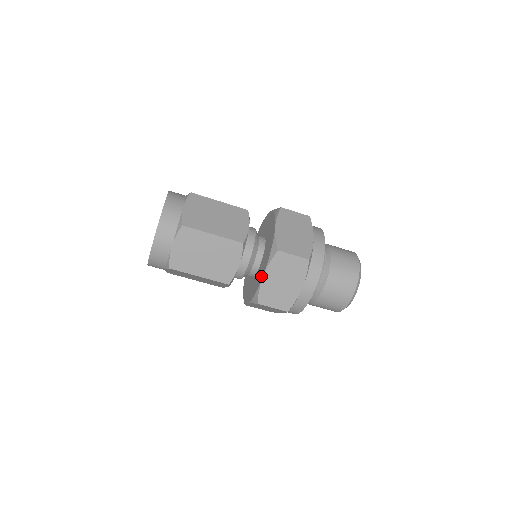
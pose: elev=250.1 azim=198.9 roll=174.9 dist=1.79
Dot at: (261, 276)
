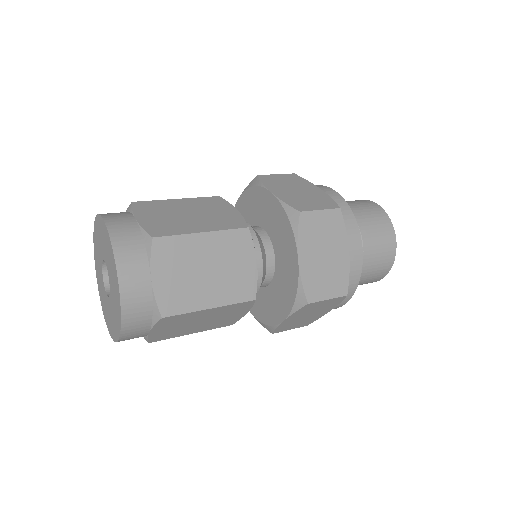
Dot at: (278, 315)
